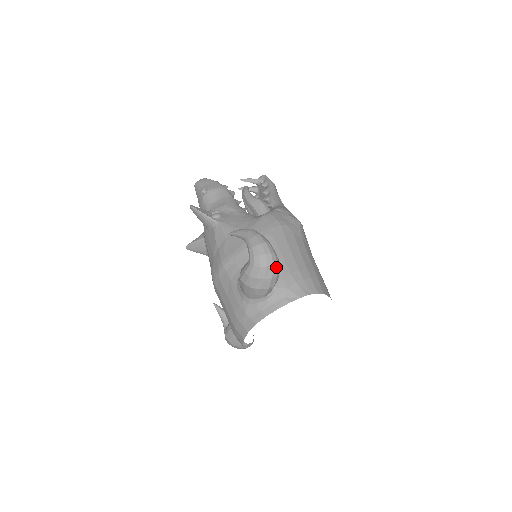
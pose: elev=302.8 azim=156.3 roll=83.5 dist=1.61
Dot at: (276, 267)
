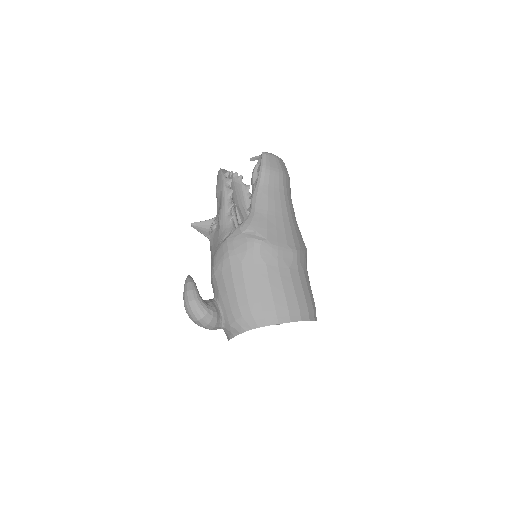
Dot at: (202, 320)
